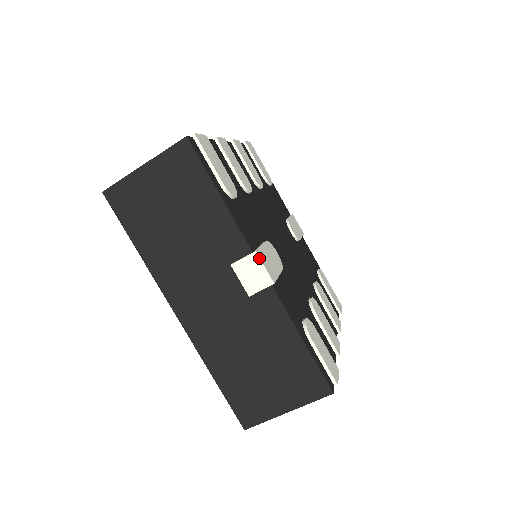
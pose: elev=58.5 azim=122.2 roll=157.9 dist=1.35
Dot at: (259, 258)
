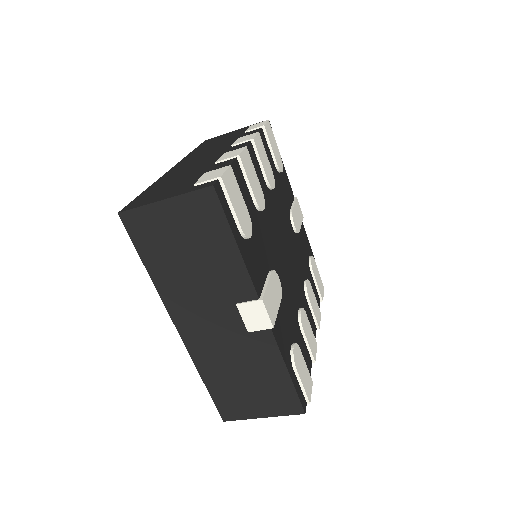
Dot at: (264, 306)
